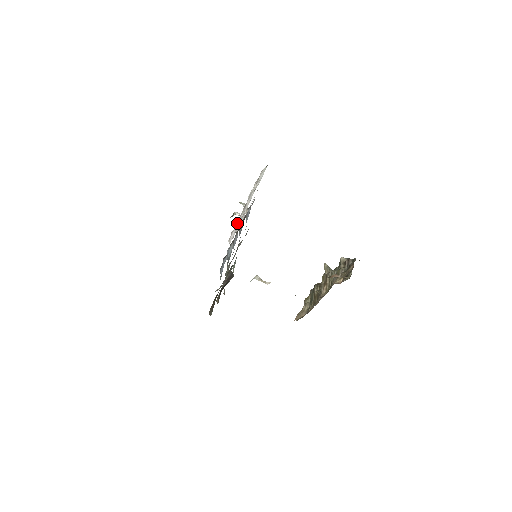
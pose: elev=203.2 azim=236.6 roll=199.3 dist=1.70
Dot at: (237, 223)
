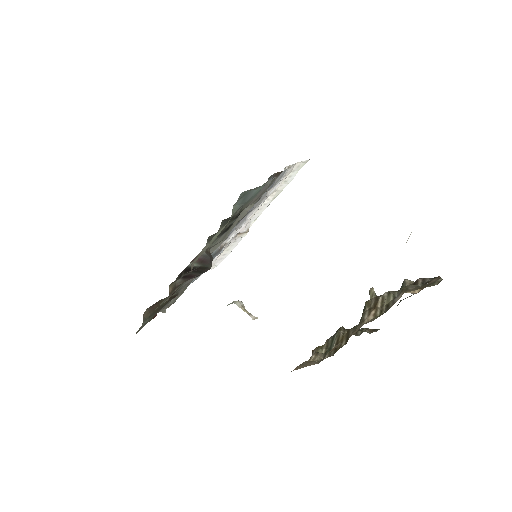
Dot at: occluded
